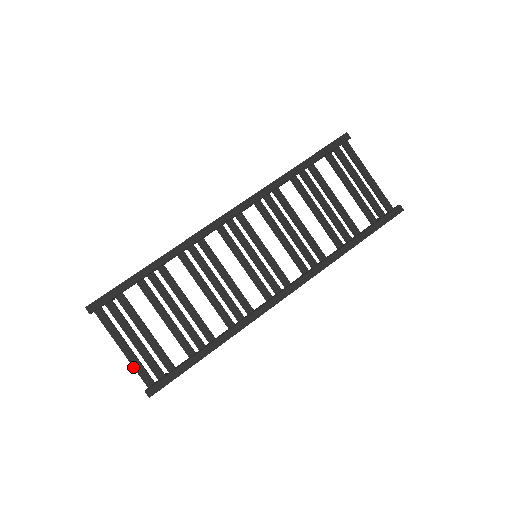
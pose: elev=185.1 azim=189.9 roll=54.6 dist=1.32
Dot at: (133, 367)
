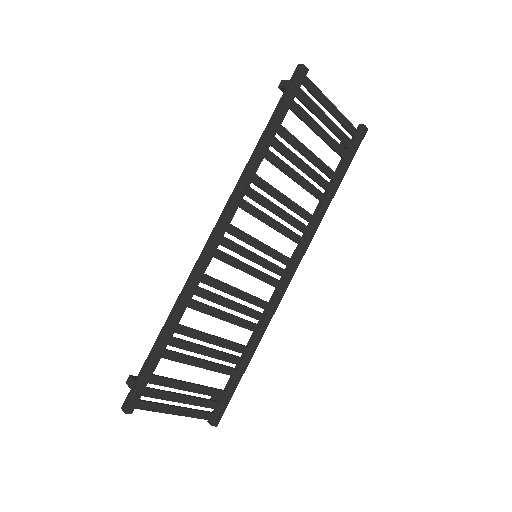
Dot at: occluded
